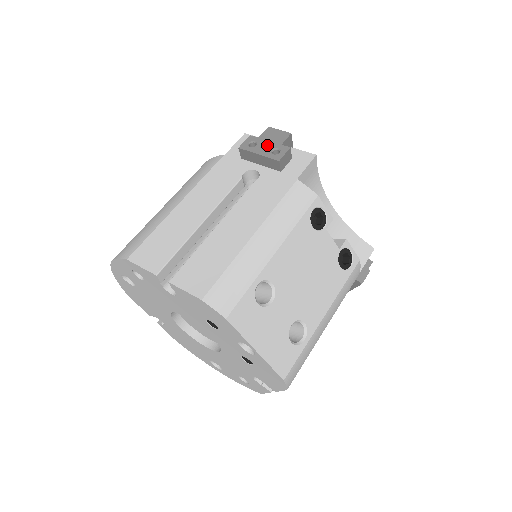
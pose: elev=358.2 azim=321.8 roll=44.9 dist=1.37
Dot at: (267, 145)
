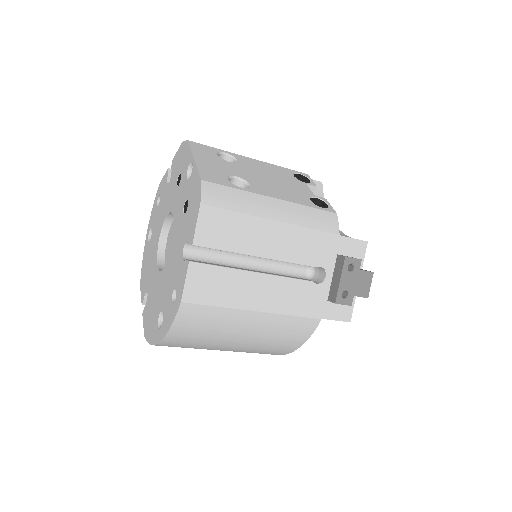
Dot at: occluded
